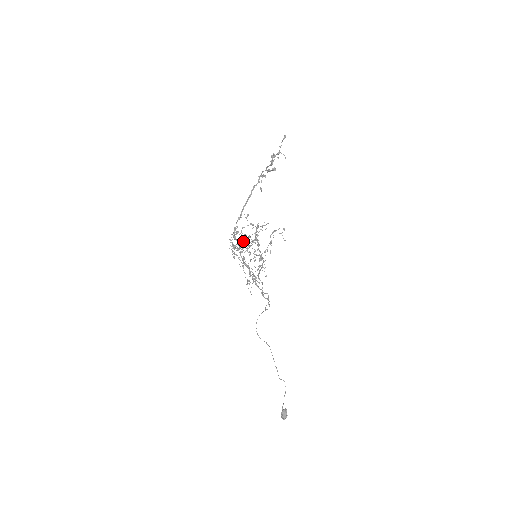
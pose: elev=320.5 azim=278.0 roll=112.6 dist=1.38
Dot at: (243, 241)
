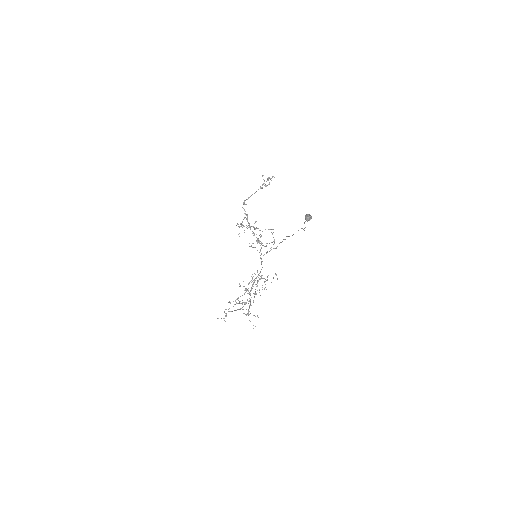
Dot at: occluded
